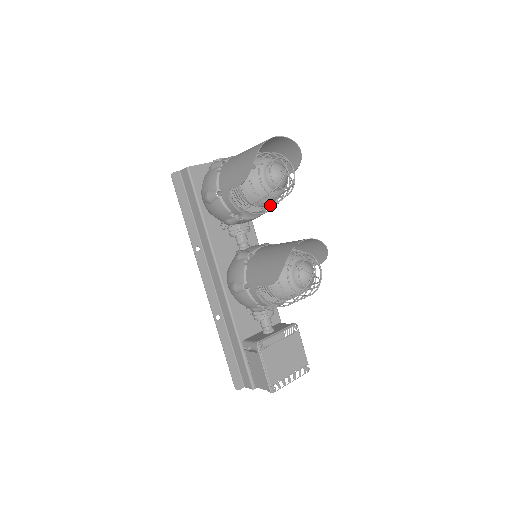
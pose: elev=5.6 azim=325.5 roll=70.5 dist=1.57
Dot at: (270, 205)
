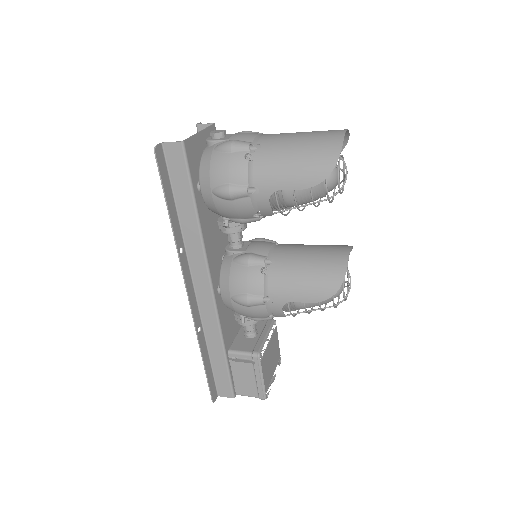
Dot at: occluded
